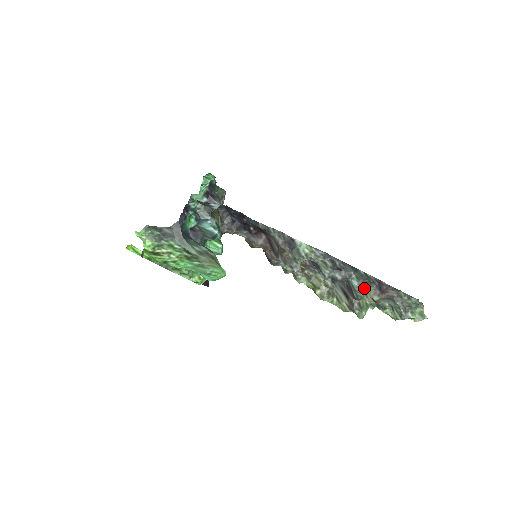
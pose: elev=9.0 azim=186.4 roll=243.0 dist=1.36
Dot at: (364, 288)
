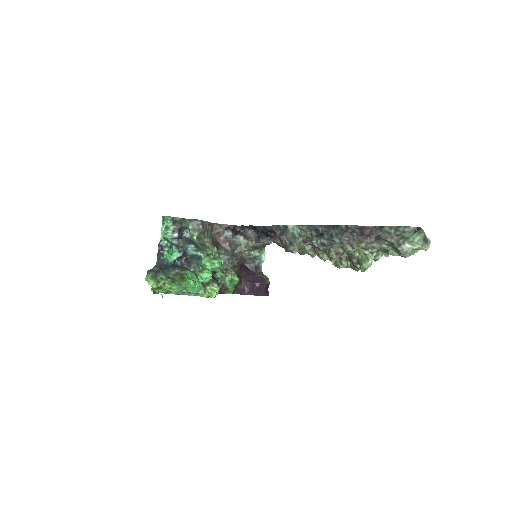
Dot at: (346, 241)
